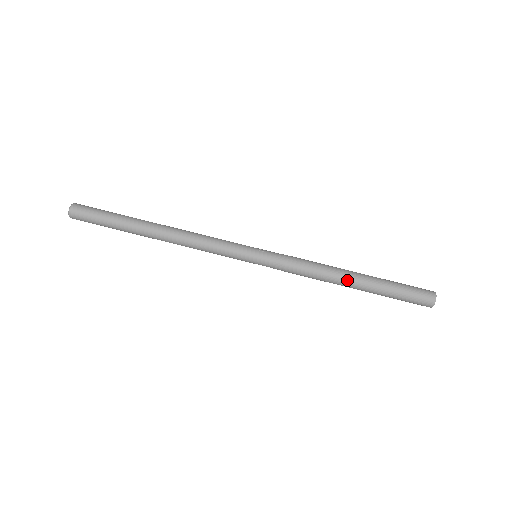
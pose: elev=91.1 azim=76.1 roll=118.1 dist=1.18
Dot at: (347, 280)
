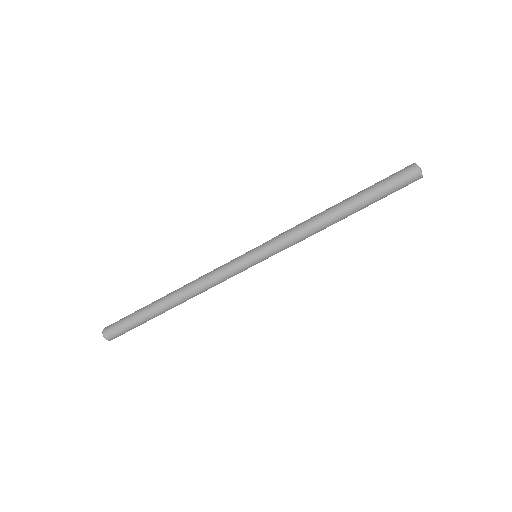
Dot at: (338, 218)
